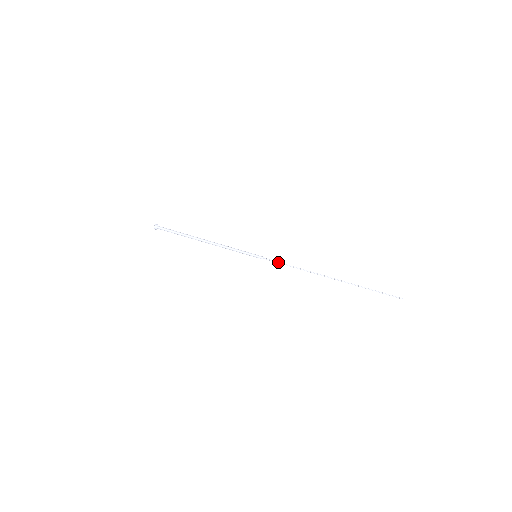
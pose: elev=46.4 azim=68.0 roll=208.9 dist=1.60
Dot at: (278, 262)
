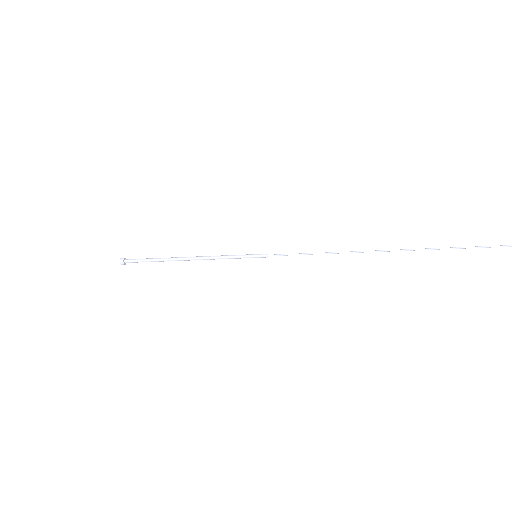
Dot at: occluded
